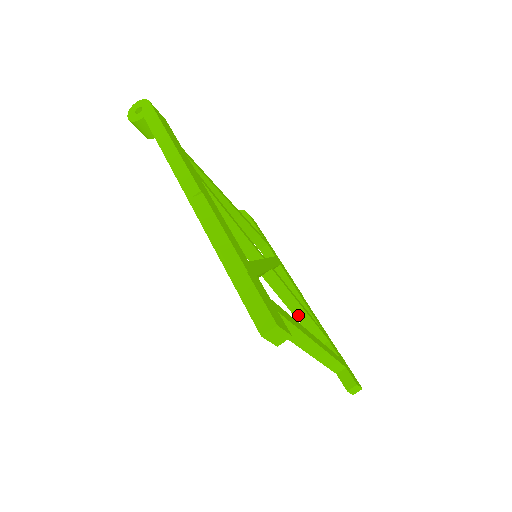
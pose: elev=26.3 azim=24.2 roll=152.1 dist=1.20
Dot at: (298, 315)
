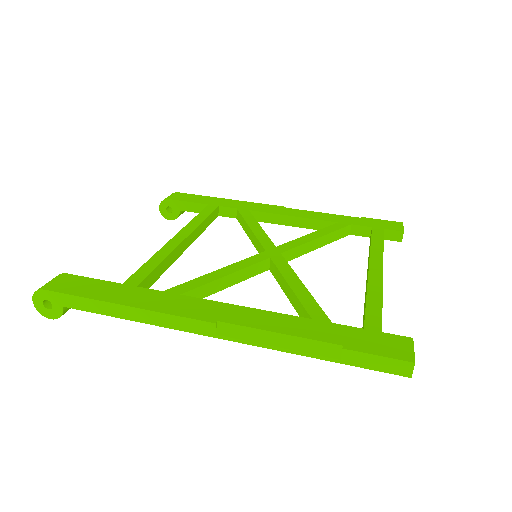
Dot at: (322, 244)
